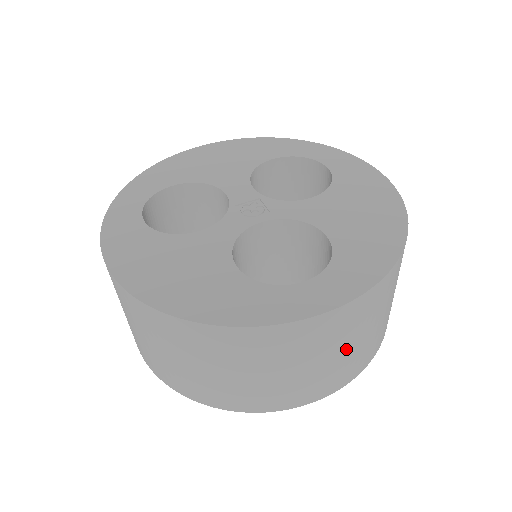
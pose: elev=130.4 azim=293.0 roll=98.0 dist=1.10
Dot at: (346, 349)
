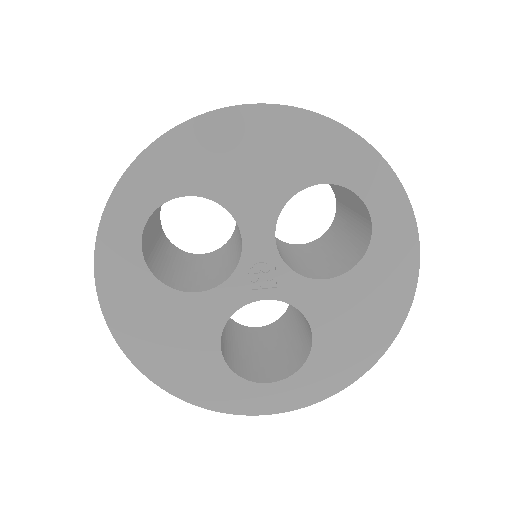
Dot at: occluded
